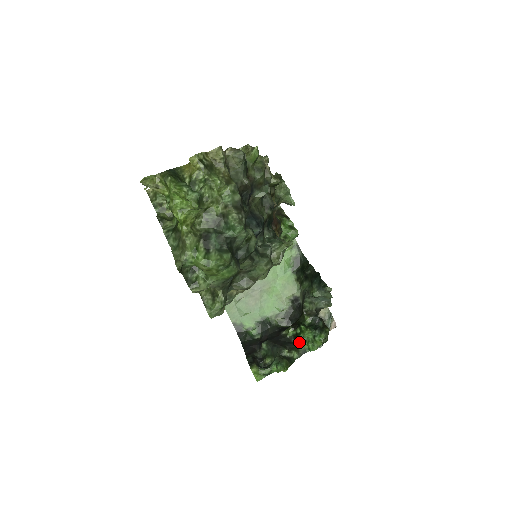
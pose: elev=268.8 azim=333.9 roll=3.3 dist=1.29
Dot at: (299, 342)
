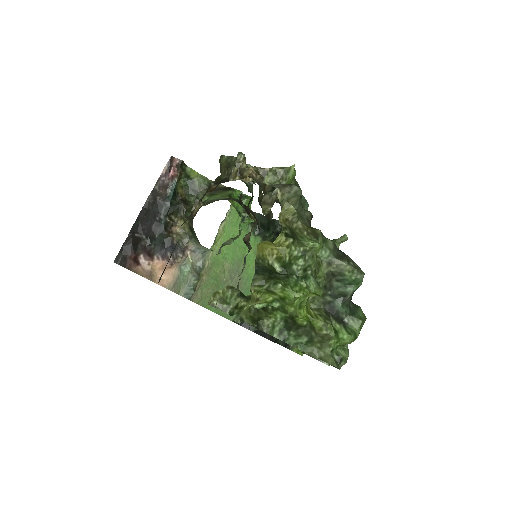
Dot at: occluded
